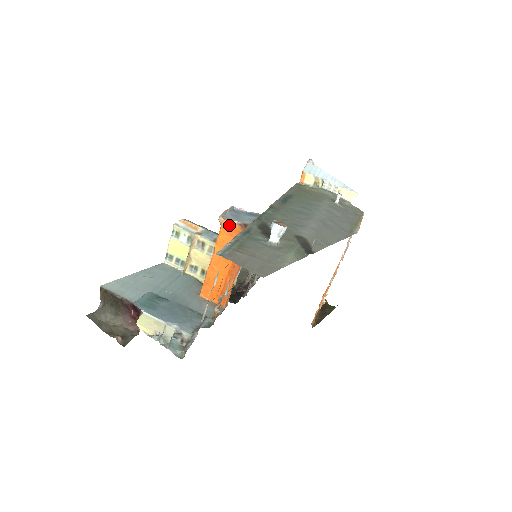
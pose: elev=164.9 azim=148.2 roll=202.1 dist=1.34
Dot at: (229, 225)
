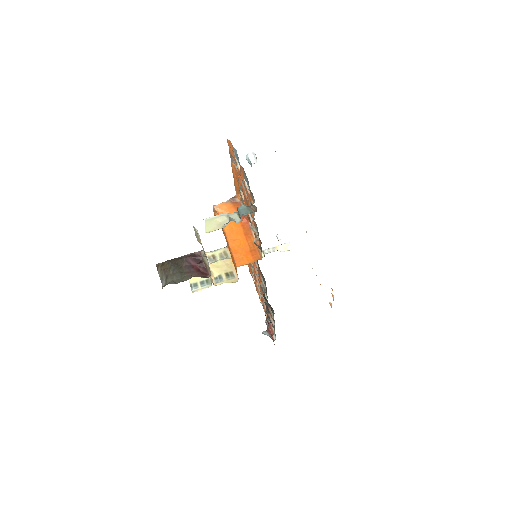
Dot at: (223, 206)
